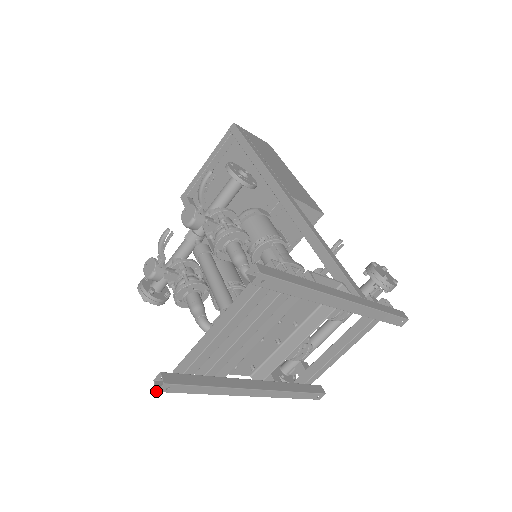
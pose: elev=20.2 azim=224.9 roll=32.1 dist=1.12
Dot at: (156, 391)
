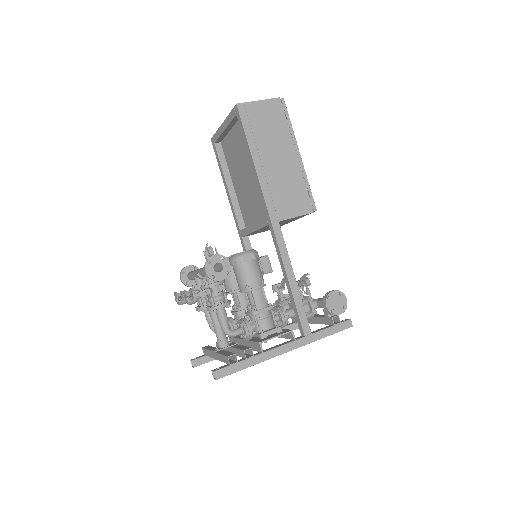
Dot at: (192, 366)
